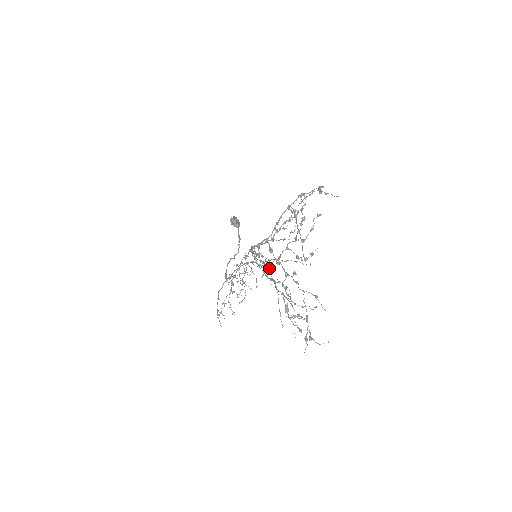
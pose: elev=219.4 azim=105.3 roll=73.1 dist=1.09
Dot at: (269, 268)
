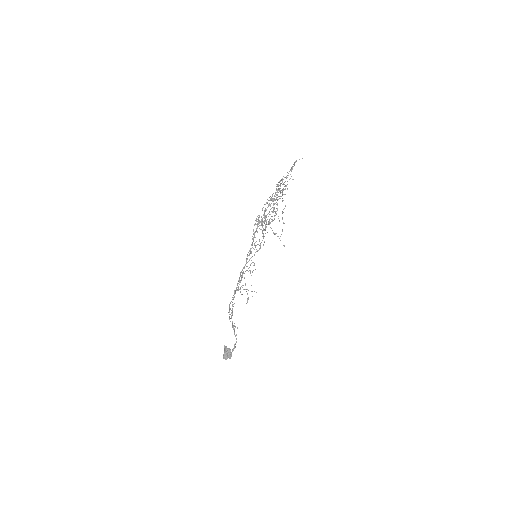
Dot at: (267, 203)
